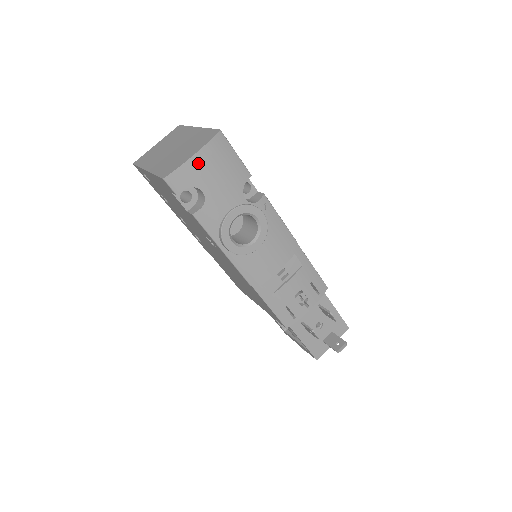
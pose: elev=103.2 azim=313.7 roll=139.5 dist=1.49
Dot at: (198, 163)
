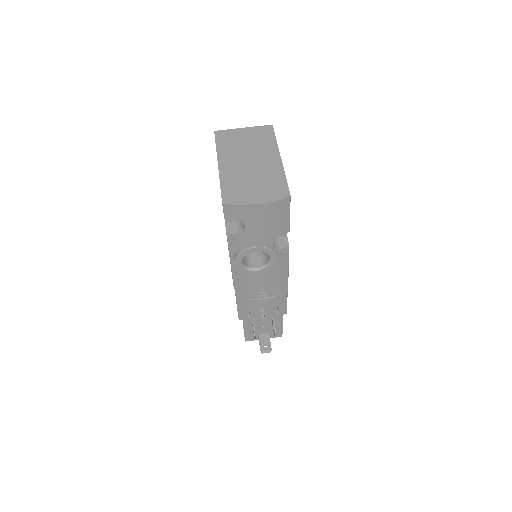
Dot at: (256, 210)
